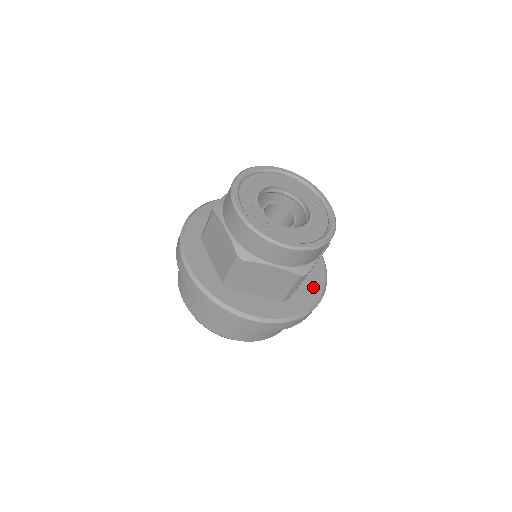
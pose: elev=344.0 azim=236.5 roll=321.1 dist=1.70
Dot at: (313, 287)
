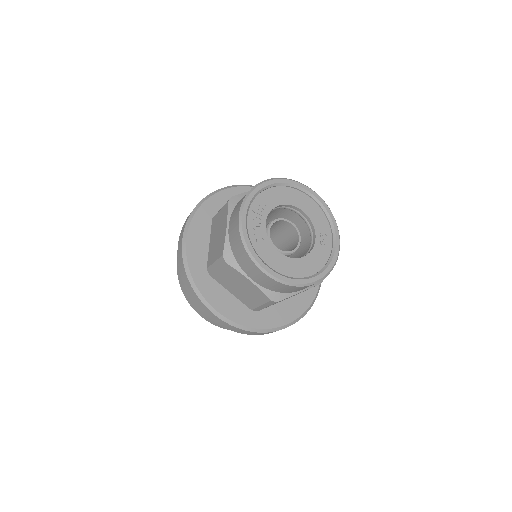
Dot at: (290, 310)
